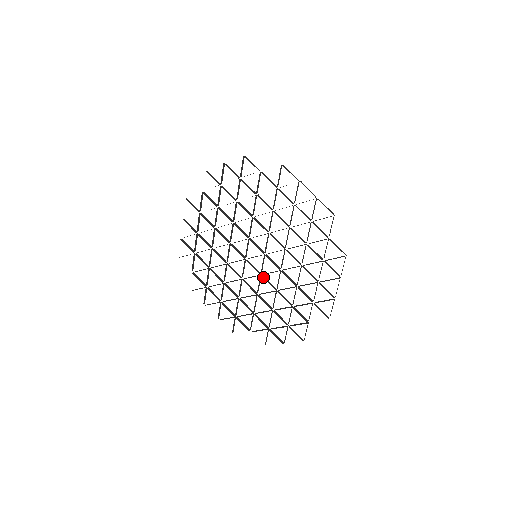
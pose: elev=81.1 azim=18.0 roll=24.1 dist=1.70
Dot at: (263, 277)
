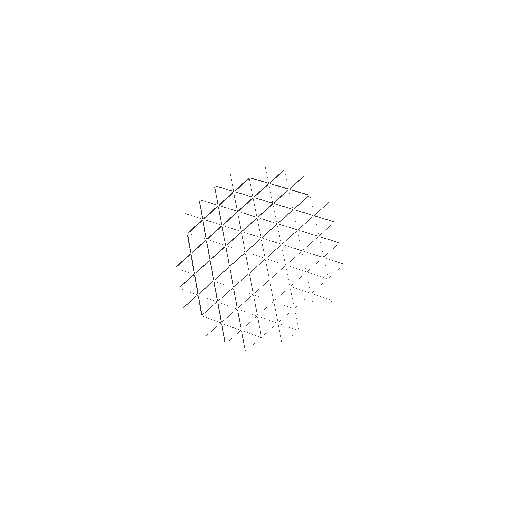
Dot at: occluded
